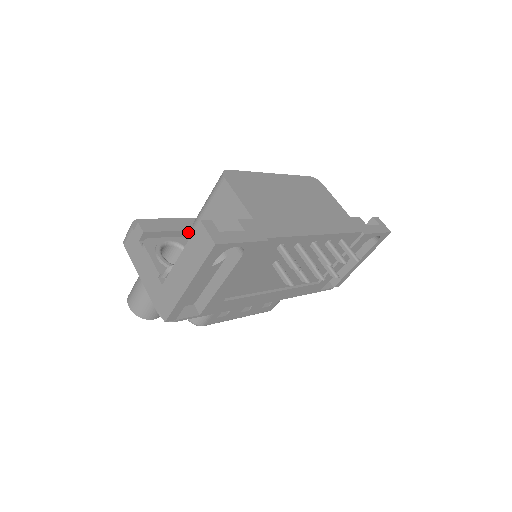
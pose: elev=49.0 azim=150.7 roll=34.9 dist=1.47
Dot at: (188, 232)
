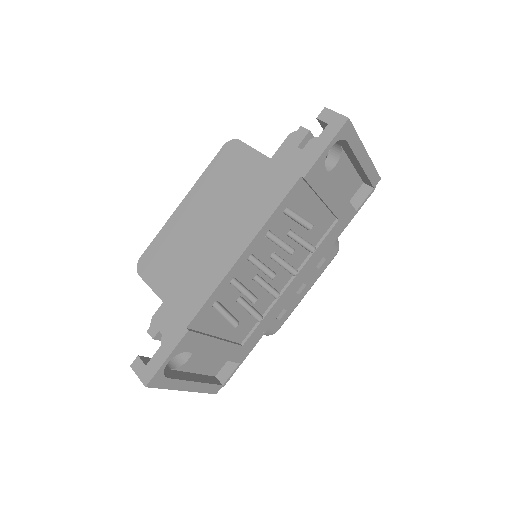
Dot at: occluded
